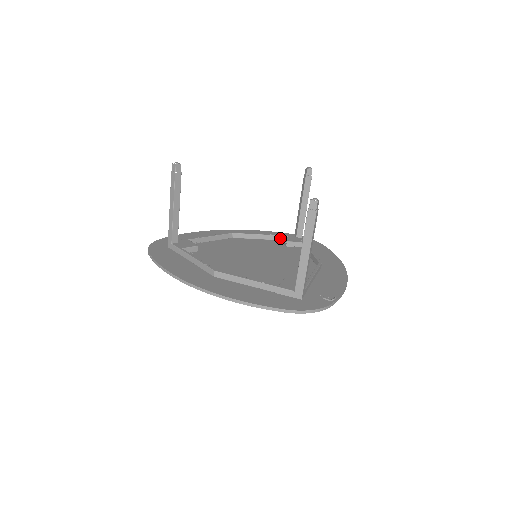
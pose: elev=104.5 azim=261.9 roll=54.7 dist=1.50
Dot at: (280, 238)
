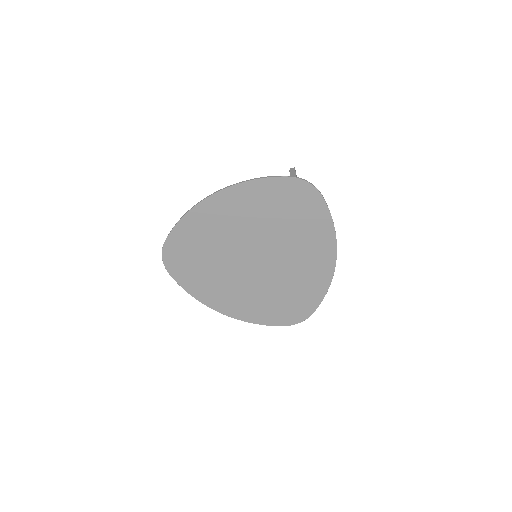
Dot at: occluded
